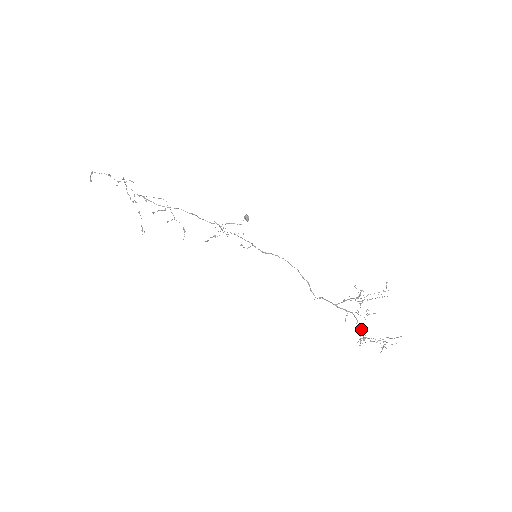
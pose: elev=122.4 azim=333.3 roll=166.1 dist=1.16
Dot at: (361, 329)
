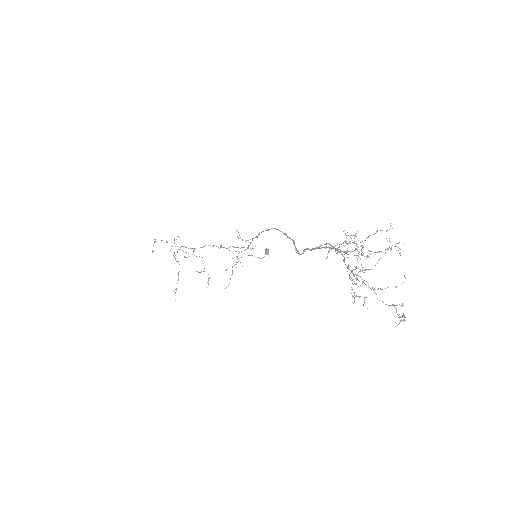
Dot at: (354, 276)
